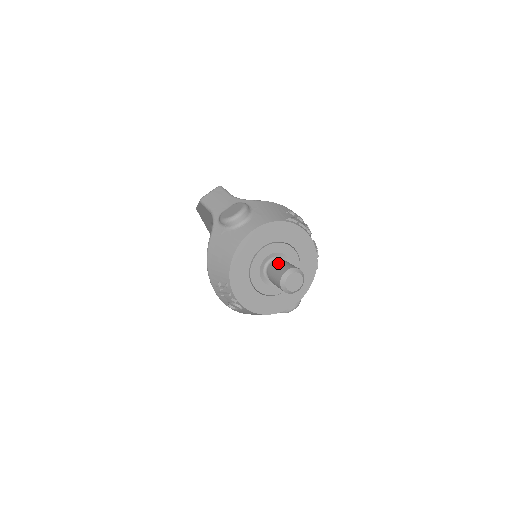
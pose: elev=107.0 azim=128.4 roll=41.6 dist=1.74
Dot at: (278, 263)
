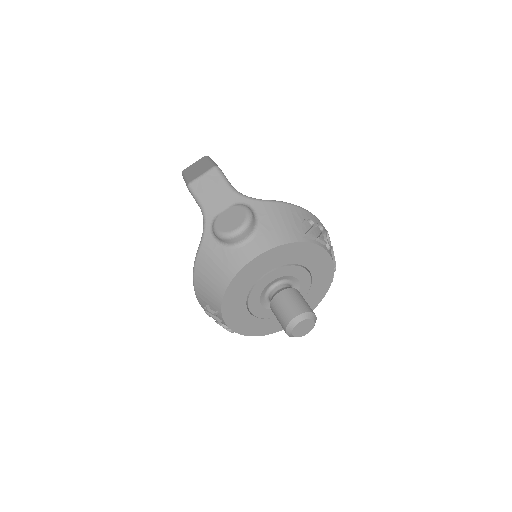
Dot at: (285, 297)
